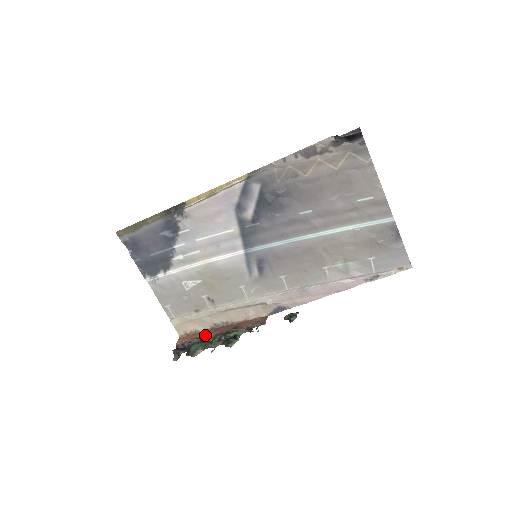
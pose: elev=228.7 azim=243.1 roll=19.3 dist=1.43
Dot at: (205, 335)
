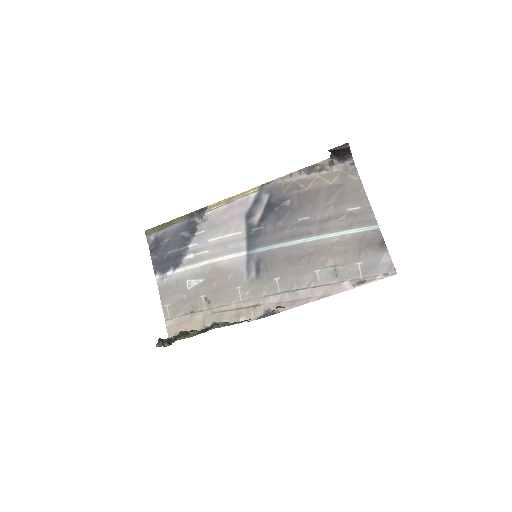
Dot at: occluded
